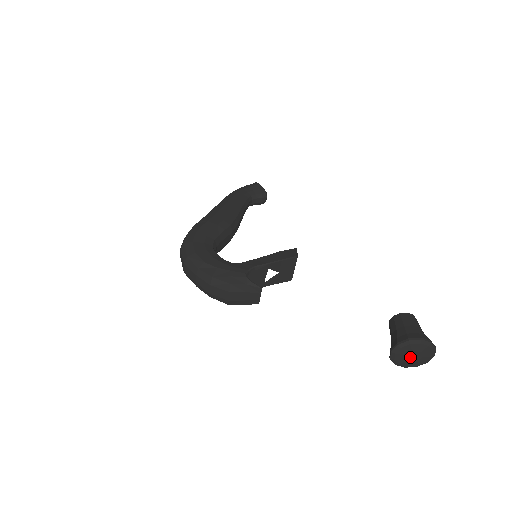
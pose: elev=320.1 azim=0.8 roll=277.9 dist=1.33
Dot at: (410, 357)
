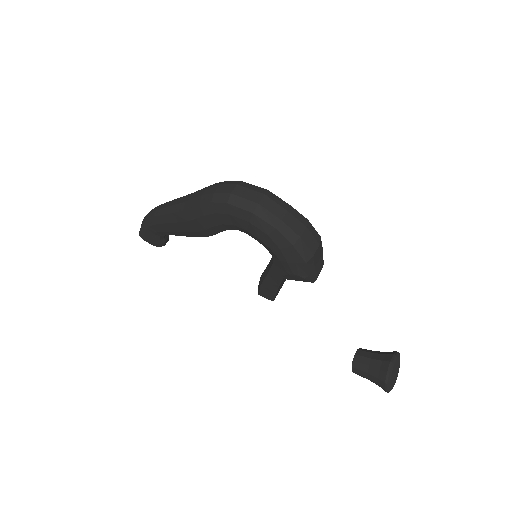
Dot at: (396, 373)
